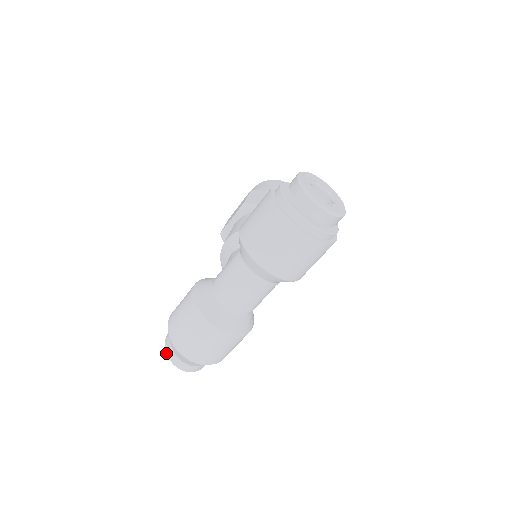
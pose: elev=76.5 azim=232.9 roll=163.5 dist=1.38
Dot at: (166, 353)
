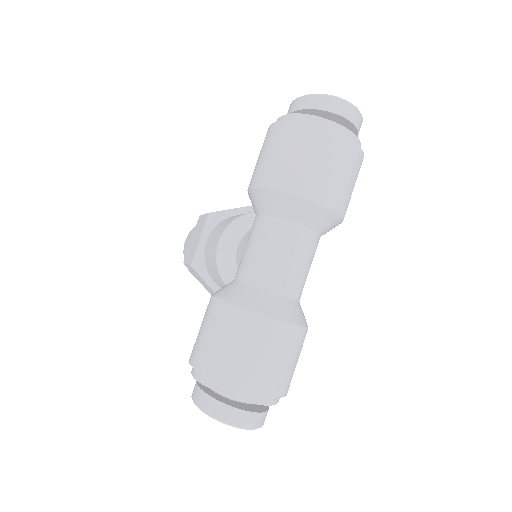
Dot at: (211, 416)
